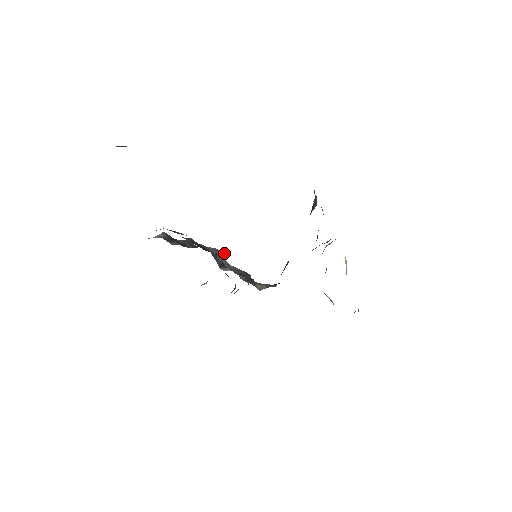
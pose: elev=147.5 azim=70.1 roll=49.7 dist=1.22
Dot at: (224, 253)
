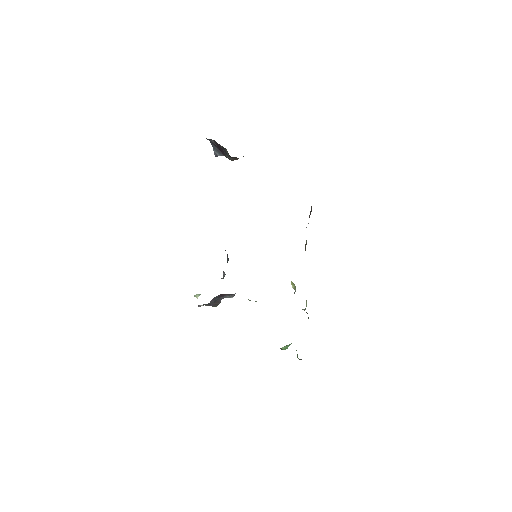
Dot at: (224, 272)
